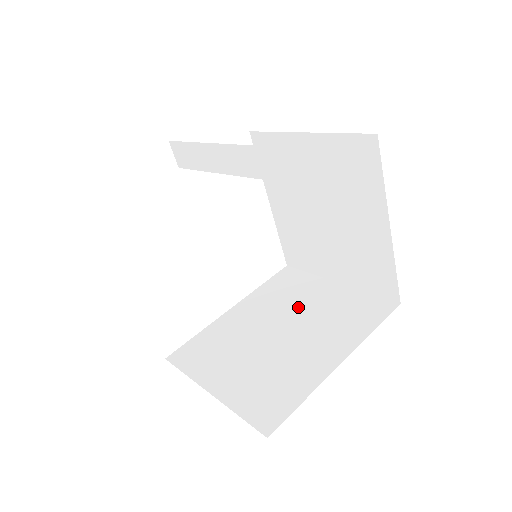
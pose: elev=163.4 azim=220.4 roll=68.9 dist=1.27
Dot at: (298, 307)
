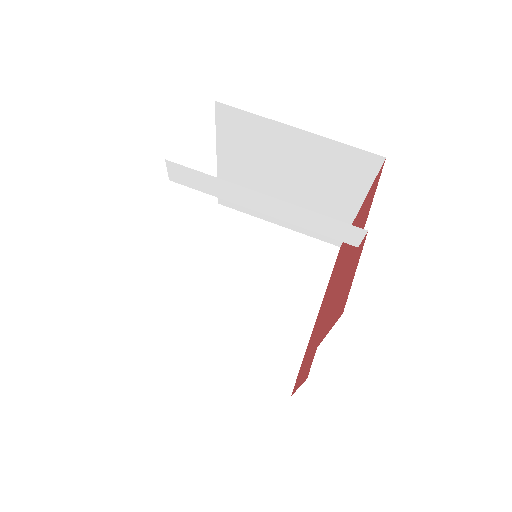
Dot at: (255, 260)
